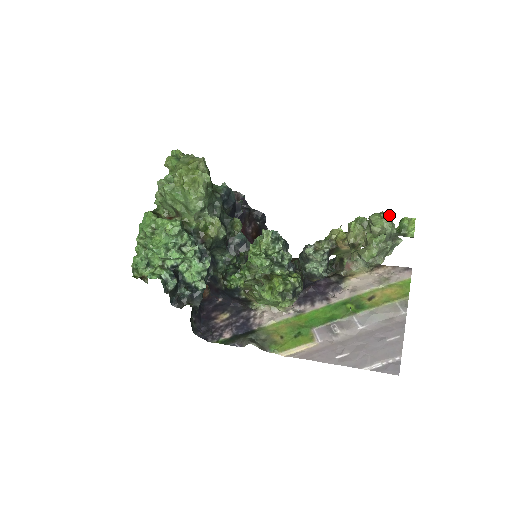
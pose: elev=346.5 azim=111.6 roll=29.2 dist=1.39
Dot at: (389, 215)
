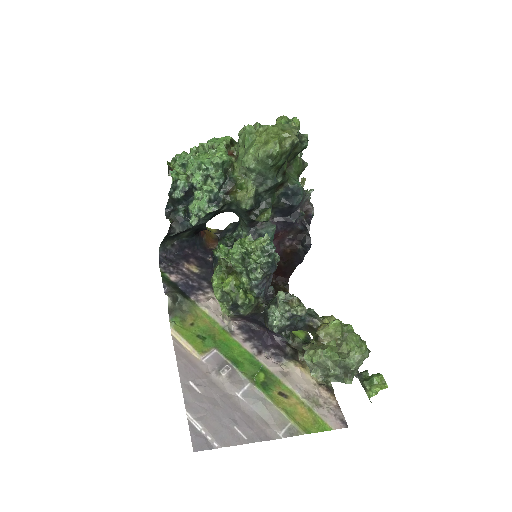
Dot at: (367, 352)
